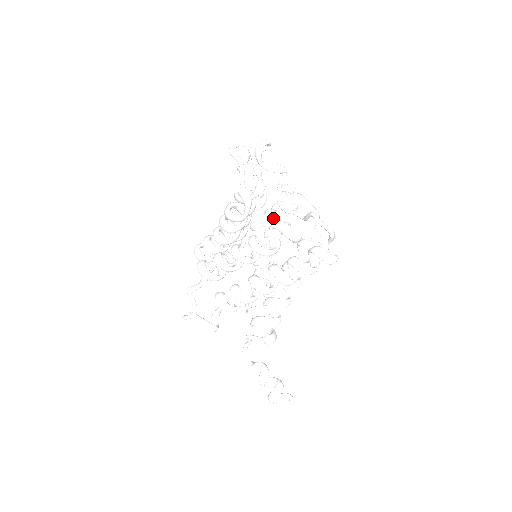
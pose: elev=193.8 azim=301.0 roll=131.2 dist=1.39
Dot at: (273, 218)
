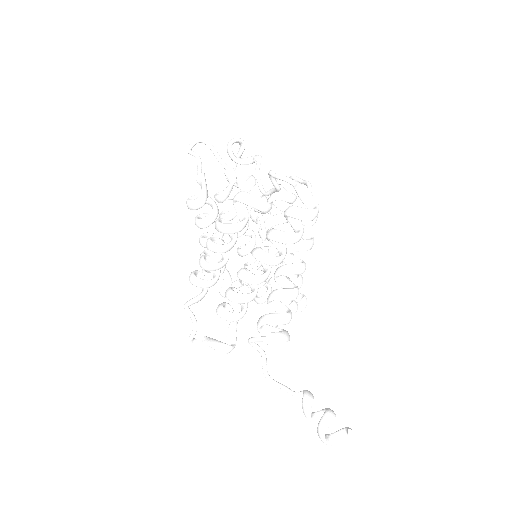
Dot at: occluded
